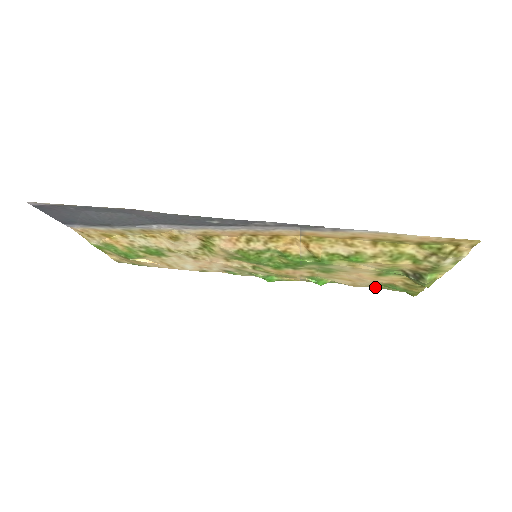
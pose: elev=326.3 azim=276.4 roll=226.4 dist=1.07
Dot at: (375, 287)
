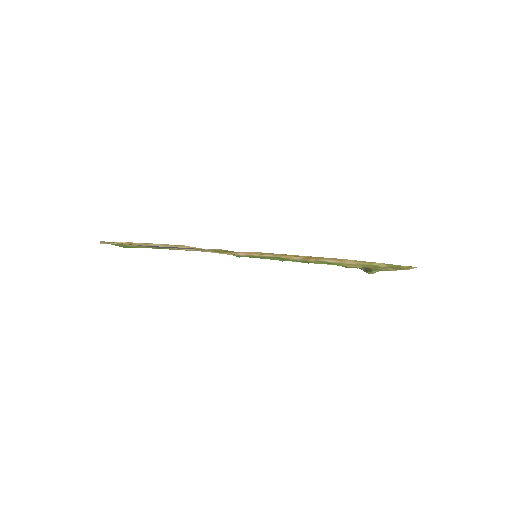
Dot at: occluded
